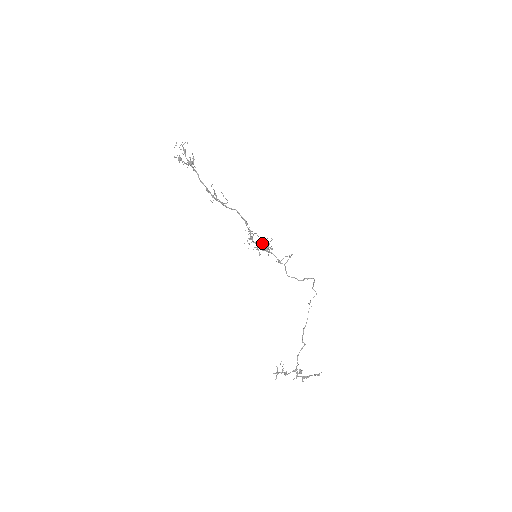
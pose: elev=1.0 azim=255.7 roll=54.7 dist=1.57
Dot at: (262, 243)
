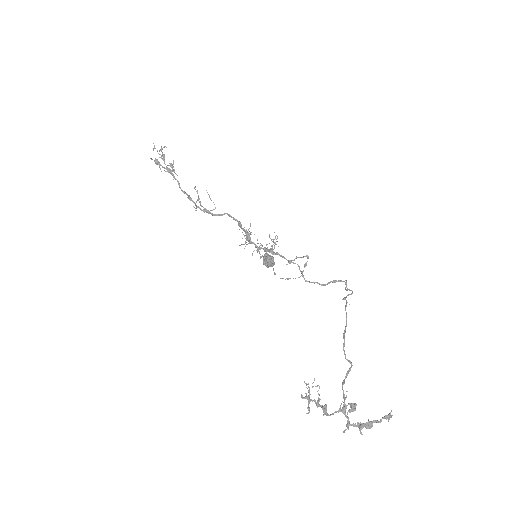
Dot at: (264, 254)
